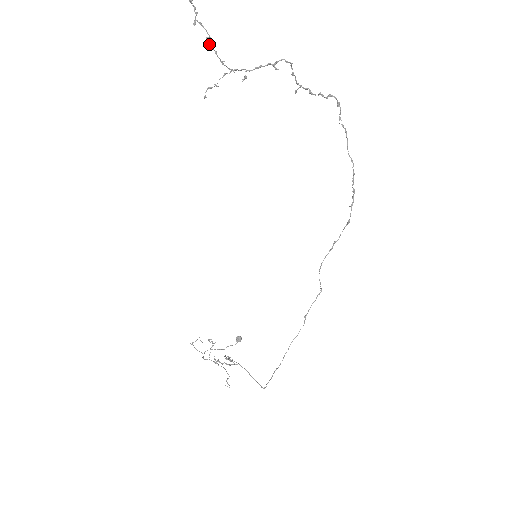
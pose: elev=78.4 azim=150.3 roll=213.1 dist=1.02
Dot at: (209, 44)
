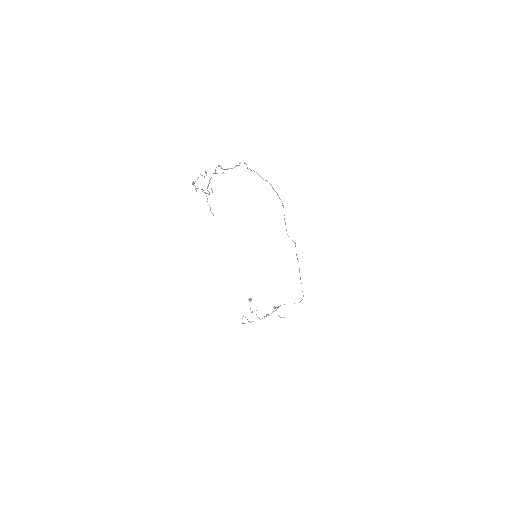
Dot at: (205, 193)
